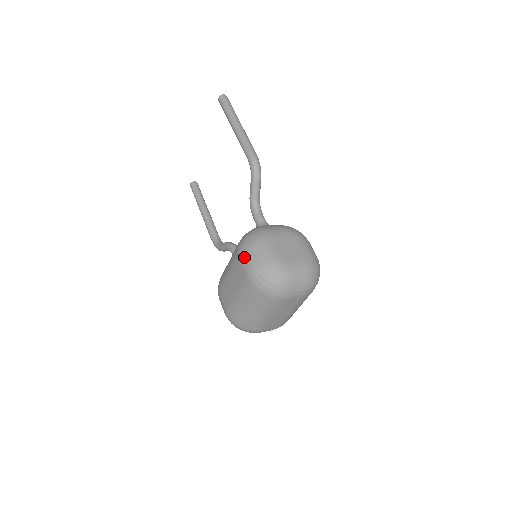
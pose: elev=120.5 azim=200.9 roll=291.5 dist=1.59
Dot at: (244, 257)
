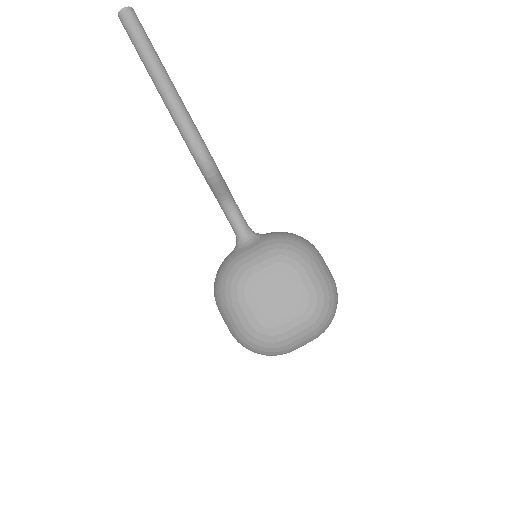
Dot at: (221, 313)
